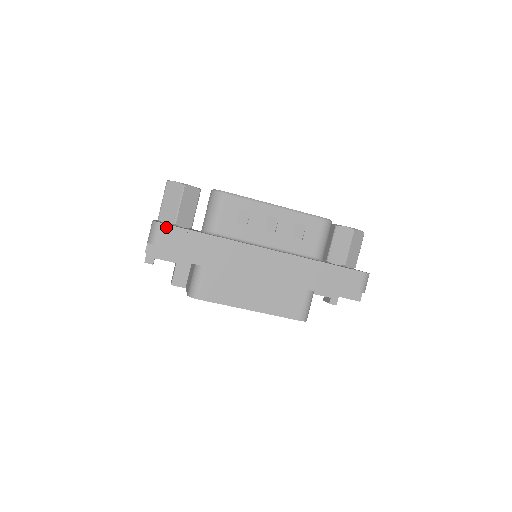
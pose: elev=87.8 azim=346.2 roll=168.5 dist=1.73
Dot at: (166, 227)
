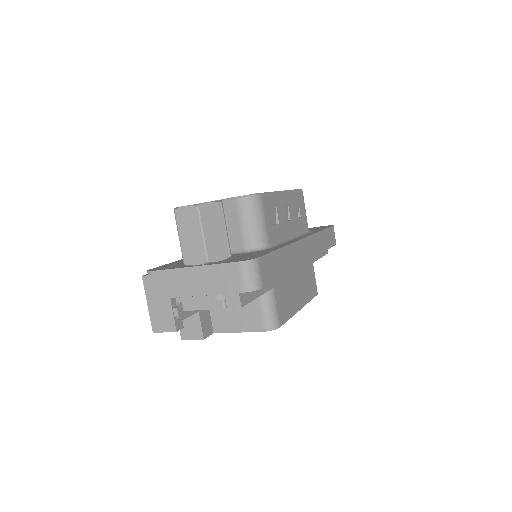
Dot at: (261, 260)
